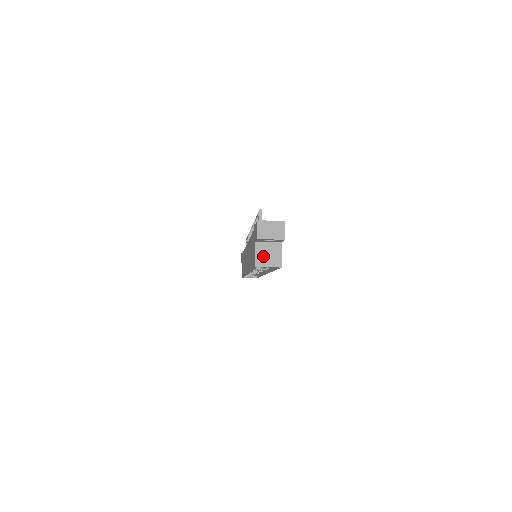
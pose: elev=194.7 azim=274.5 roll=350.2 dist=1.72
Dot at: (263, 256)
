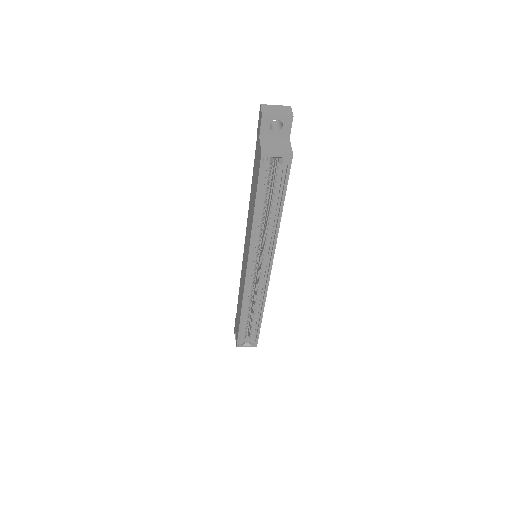
Dot at: (270, 146)
